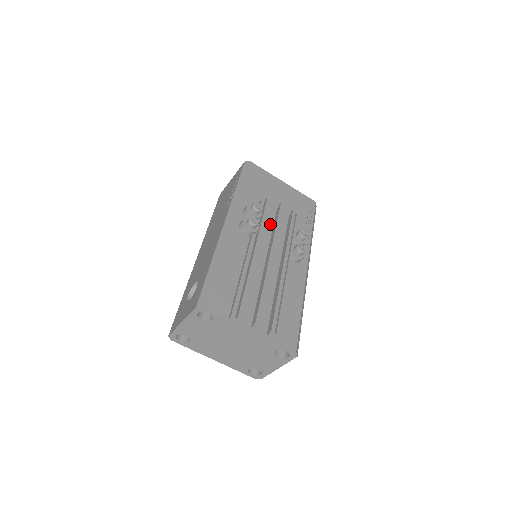
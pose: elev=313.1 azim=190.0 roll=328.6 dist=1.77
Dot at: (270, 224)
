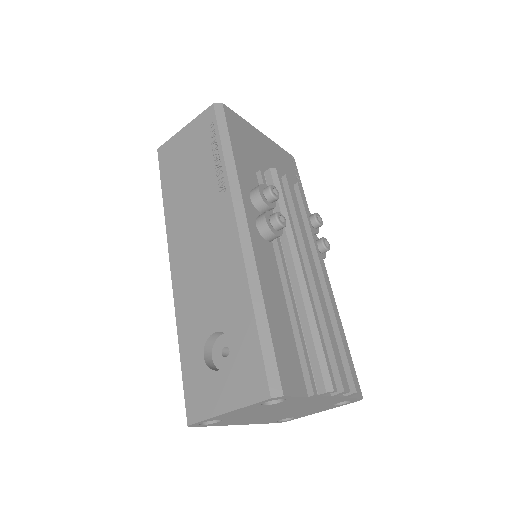
Dot at: occluded
